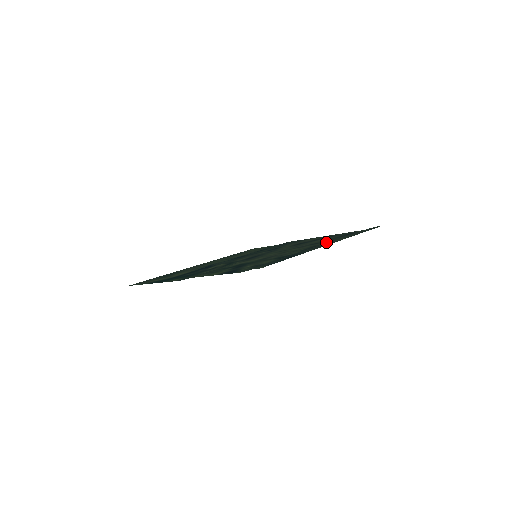
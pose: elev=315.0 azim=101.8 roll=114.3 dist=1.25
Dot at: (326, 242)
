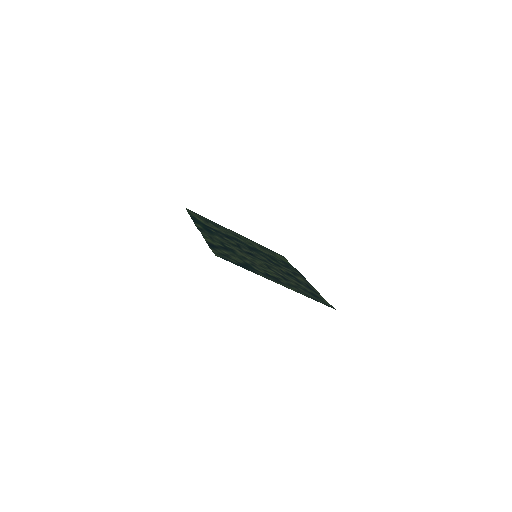
Dot at: (289, 284)
